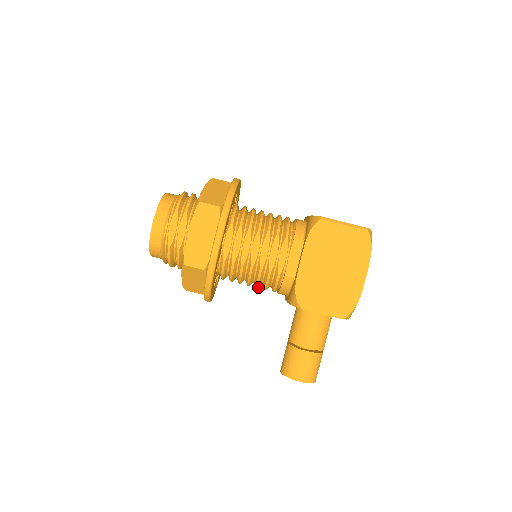
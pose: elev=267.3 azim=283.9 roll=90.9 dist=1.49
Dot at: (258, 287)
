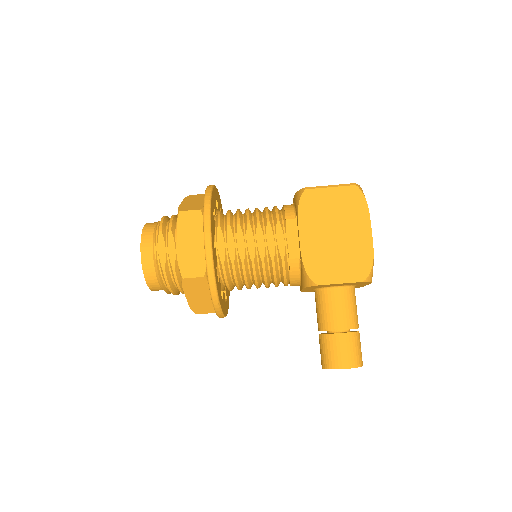
Dot at: (268, 285)
